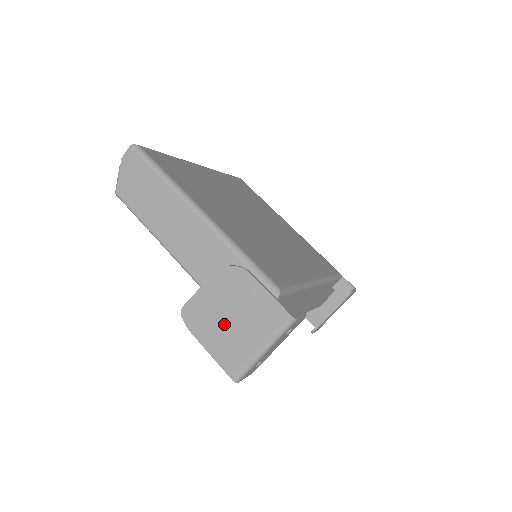
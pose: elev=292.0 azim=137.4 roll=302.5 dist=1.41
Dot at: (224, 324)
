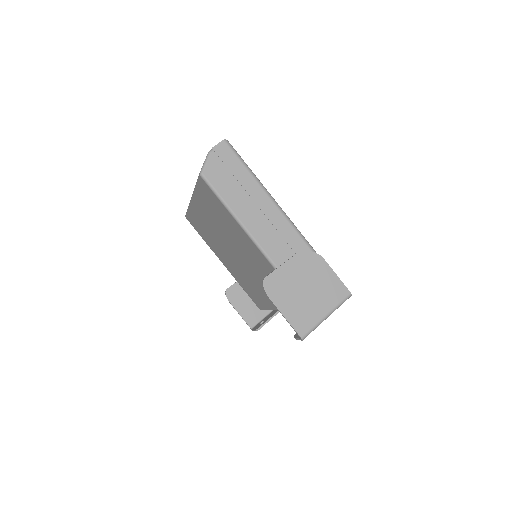
Dot at: (299, 294)
